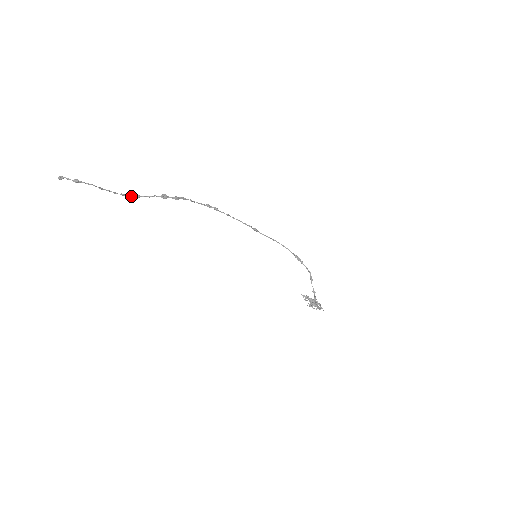
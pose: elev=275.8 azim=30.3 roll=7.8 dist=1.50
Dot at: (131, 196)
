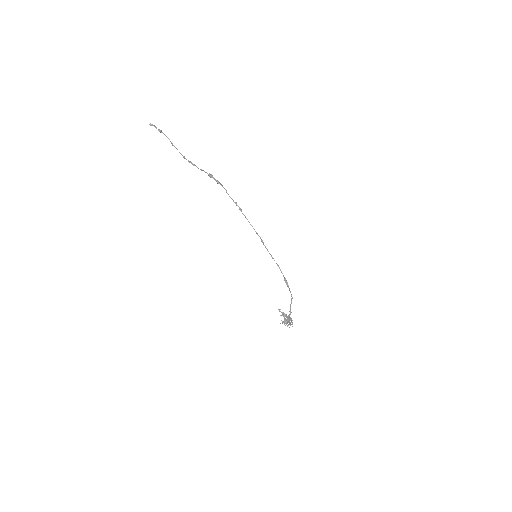
Dot at: (189, 161)
